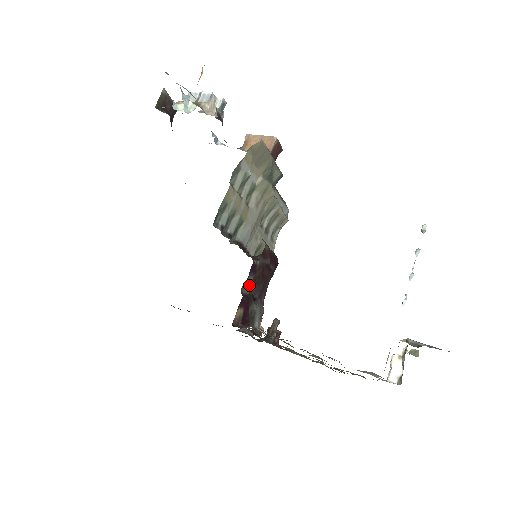
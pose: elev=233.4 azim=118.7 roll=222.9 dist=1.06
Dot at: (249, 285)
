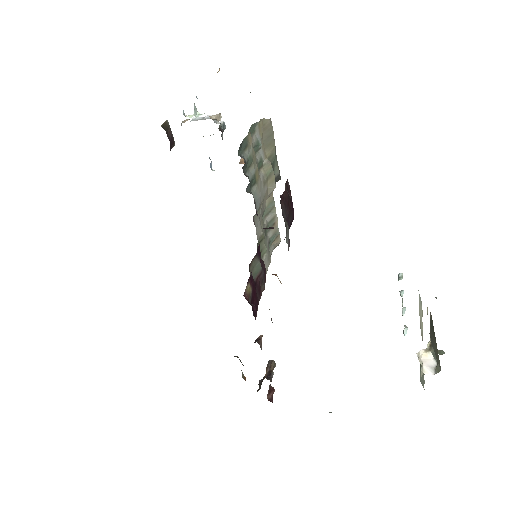
Dot at: (255, 270)
